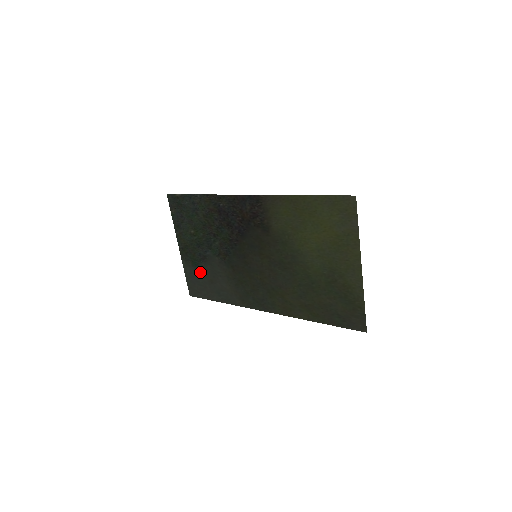
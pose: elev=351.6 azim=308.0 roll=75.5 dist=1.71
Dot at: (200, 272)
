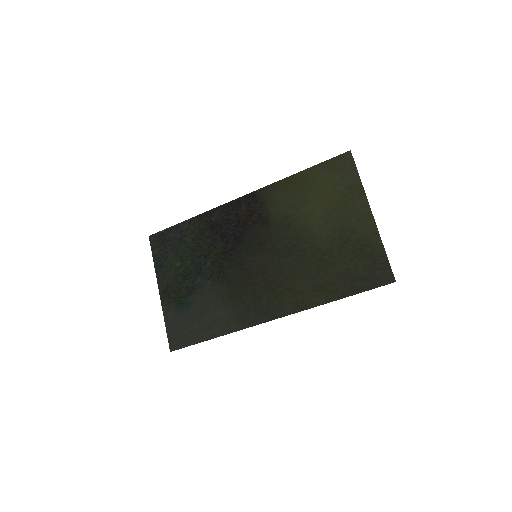
Dot at: (186, 310)
